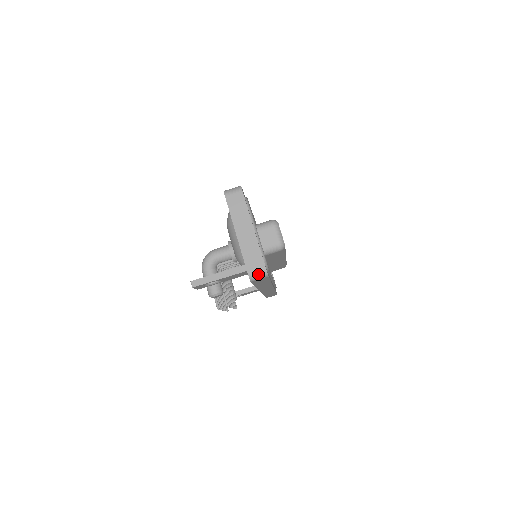
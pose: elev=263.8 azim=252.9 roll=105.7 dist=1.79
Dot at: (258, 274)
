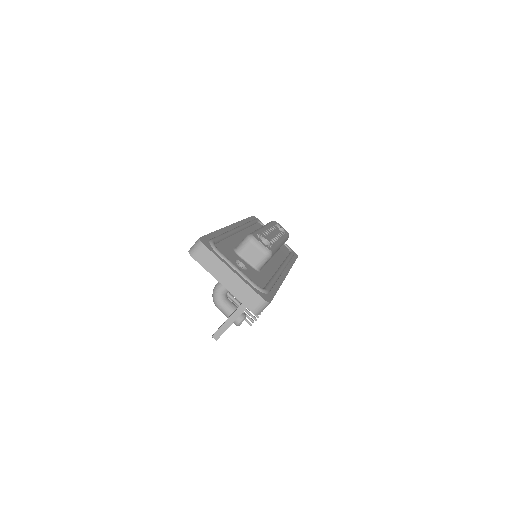
Dot at: (260, 307)
